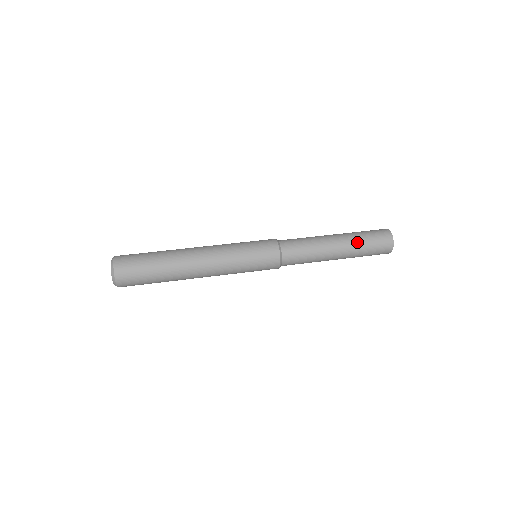
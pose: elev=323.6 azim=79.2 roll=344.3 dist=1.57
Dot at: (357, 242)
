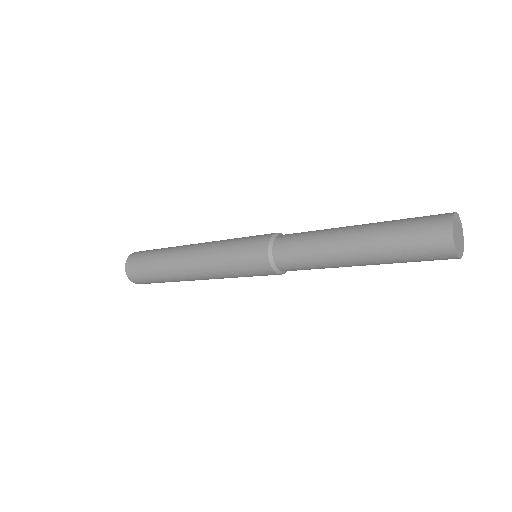
Dot at: (382, 243)
